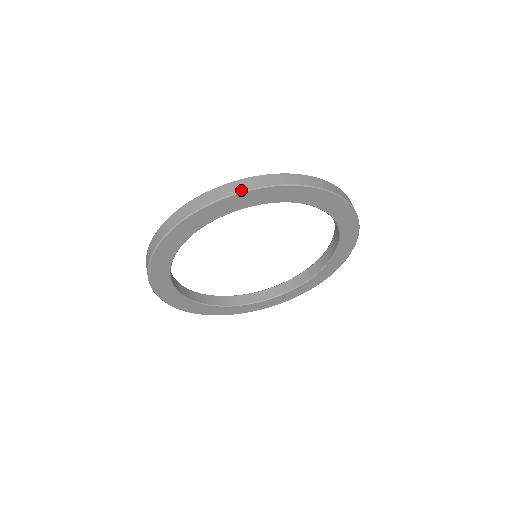
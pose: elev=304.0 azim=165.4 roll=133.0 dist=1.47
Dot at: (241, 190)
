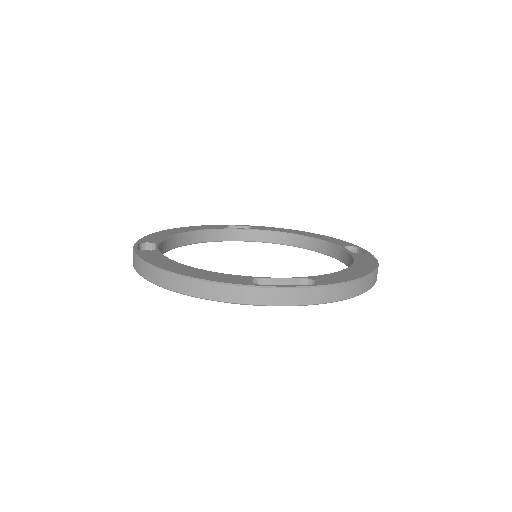
Dot at: (157, 283)
